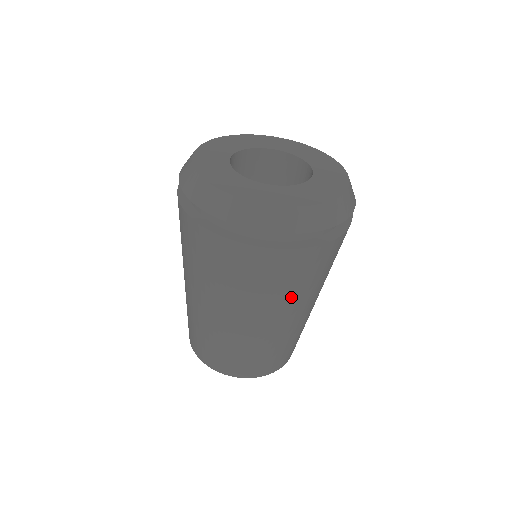
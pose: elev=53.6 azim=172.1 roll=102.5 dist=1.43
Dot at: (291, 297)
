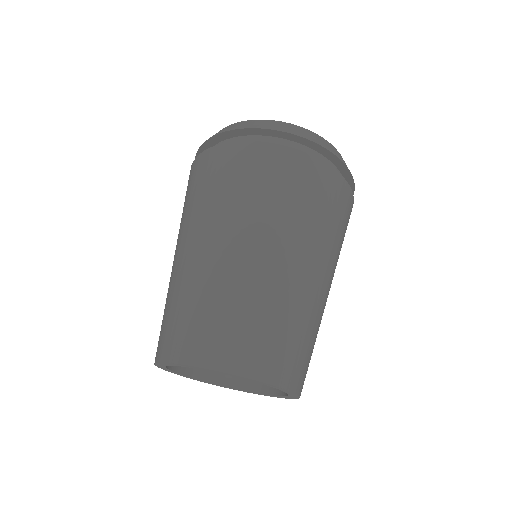
Dot at: (338, 255)
